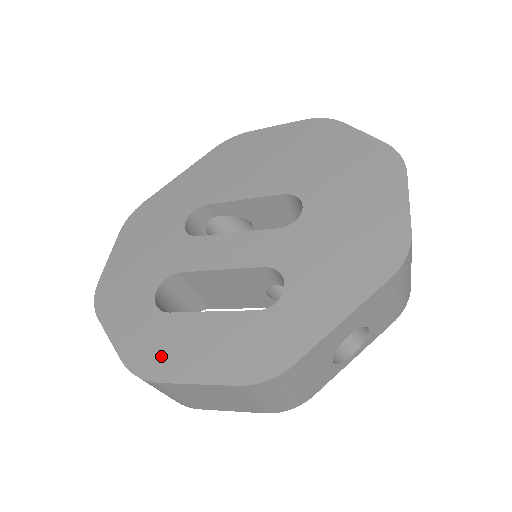
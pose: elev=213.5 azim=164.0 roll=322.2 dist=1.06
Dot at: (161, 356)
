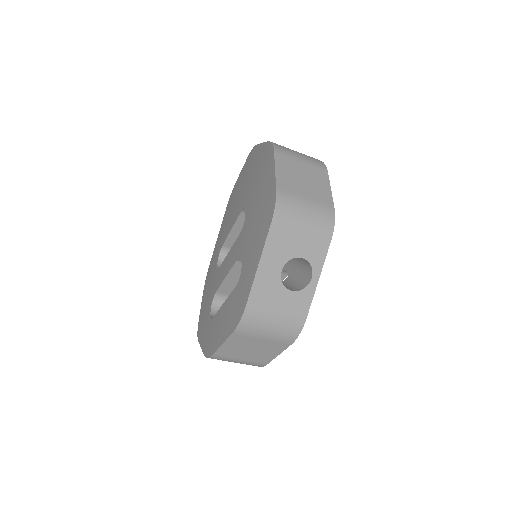
Dot at: (212, 341)
